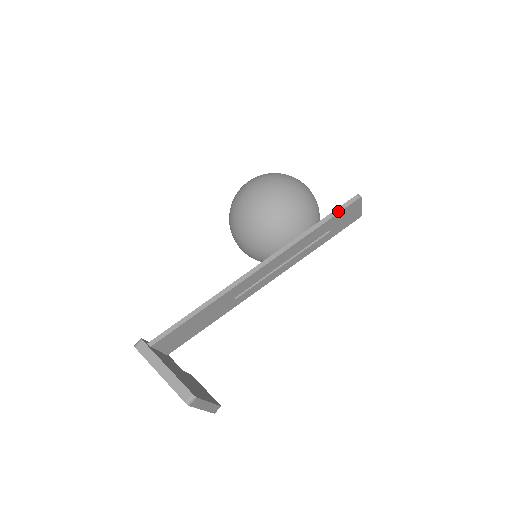
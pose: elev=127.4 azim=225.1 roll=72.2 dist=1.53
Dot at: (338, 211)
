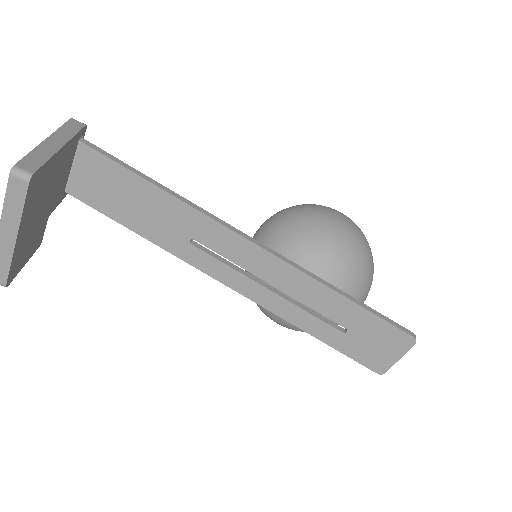
Dot at: (382, 317)
